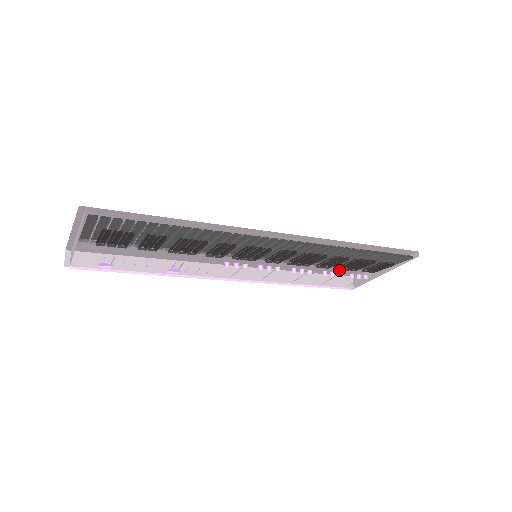
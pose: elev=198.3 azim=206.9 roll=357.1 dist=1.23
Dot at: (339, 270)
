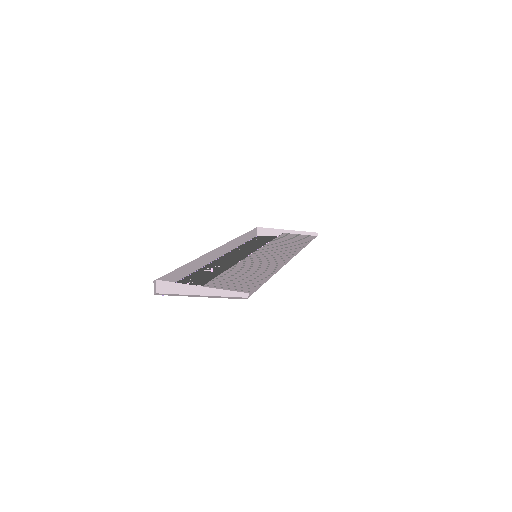
Dot at: occluded
